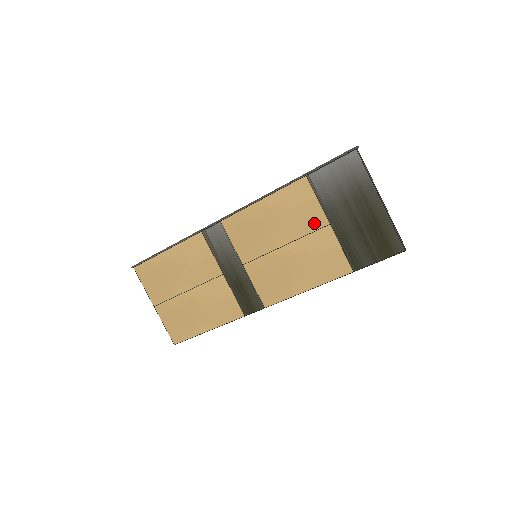
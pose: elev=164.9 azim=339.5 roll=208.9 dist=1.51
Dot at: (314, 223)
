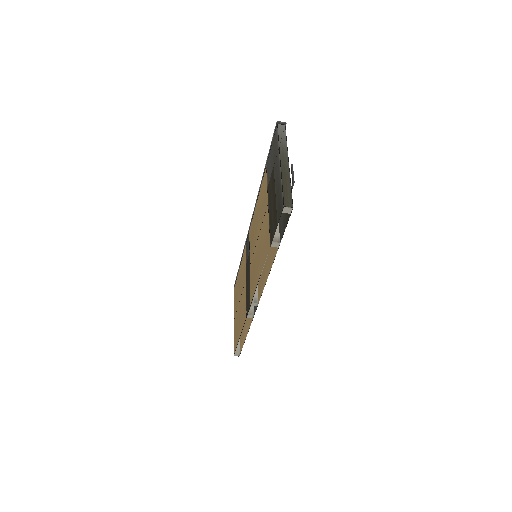
Dot at: (265, 207)
